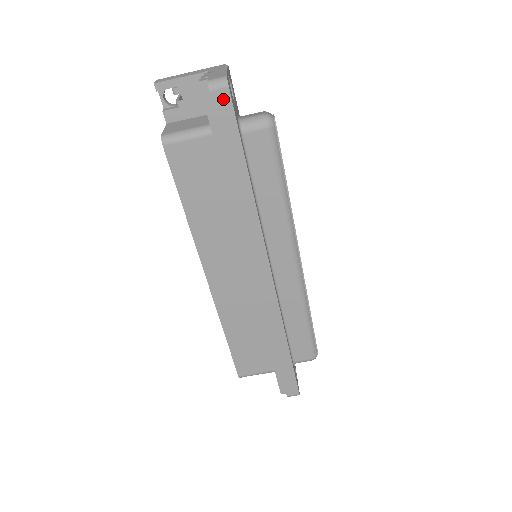
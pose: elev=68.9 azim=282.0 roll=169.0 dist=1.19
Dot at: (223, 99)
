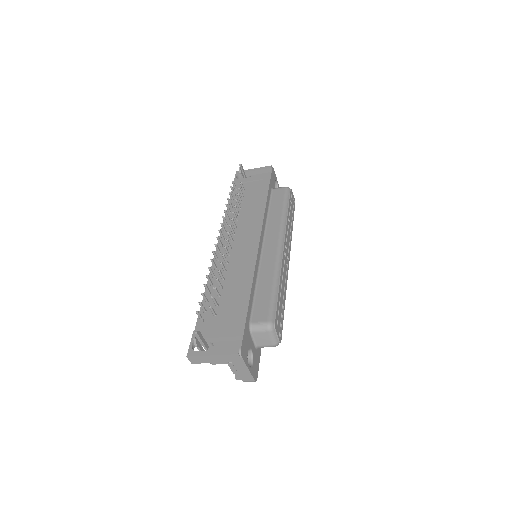
Dot at: occluded
